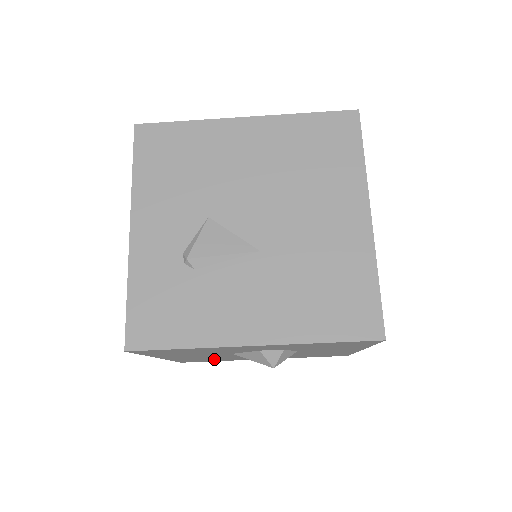
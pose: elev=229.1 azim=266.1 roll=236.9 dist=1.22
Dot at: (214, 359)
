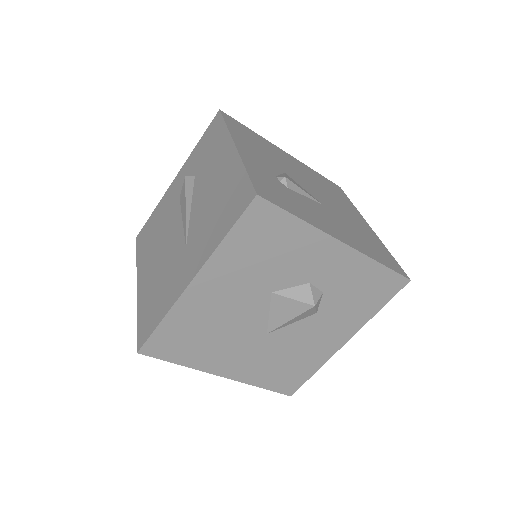
Dot at: (198, 340)
